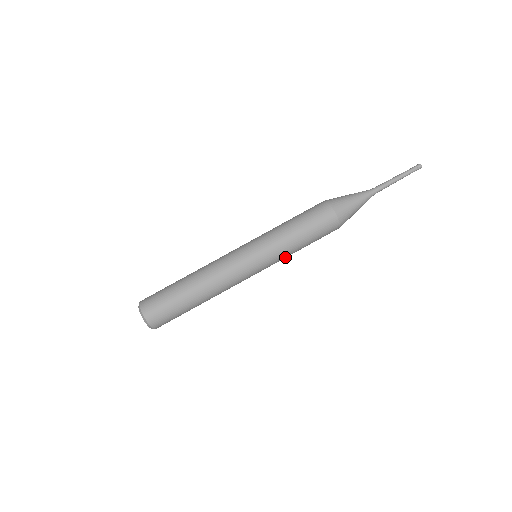
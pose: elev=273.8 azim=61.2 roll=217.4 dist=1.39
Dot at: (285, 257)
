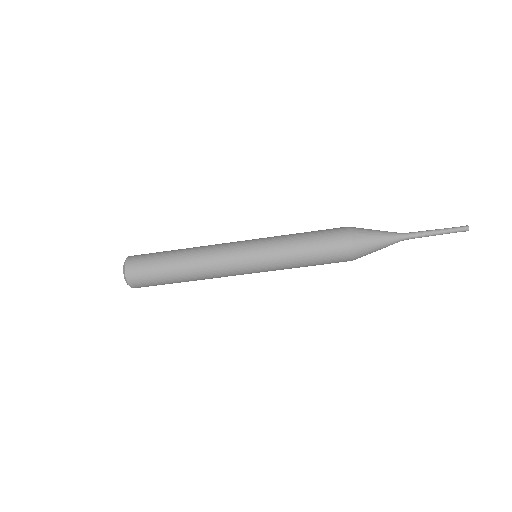
Dot at: occluded
